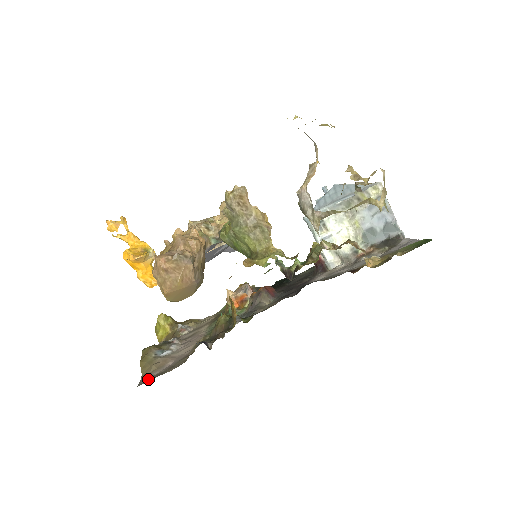
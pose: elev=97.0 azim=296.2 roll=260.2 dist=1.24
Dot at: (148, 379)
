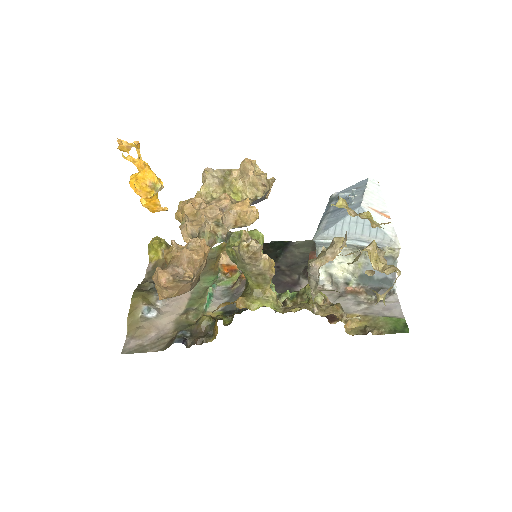
Dot at: (131, 349)
